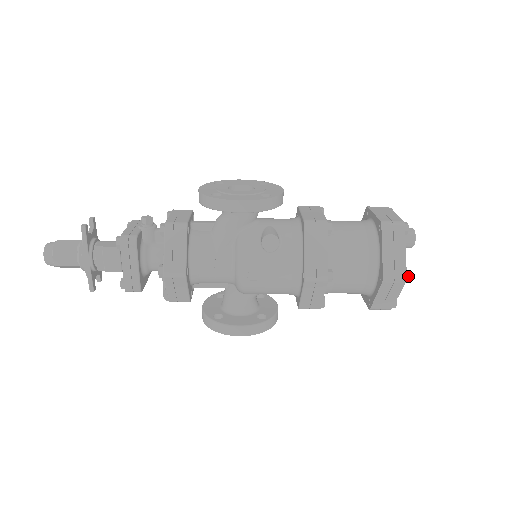
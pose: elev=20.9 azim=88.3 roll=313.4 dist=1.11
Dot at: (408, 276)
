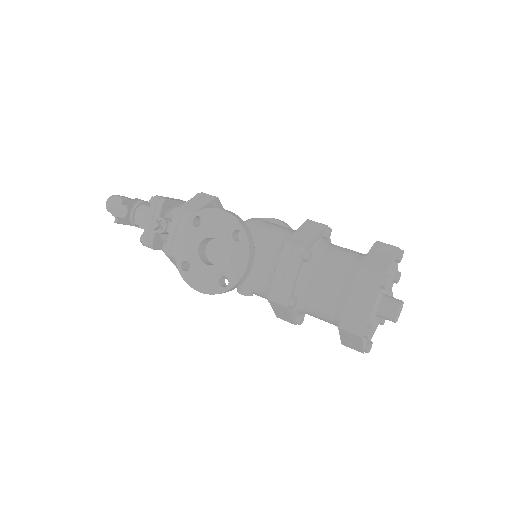
Dot at: (366, 352)
